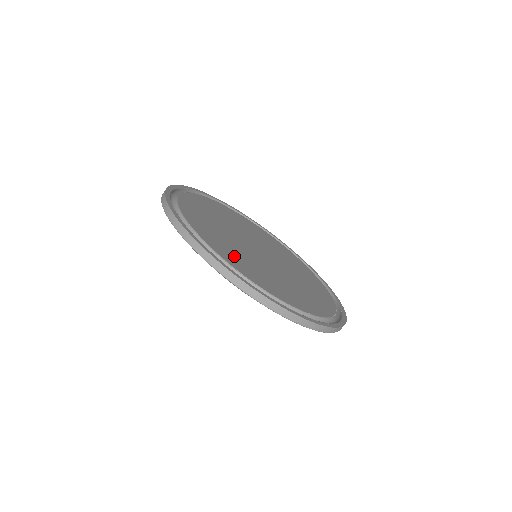
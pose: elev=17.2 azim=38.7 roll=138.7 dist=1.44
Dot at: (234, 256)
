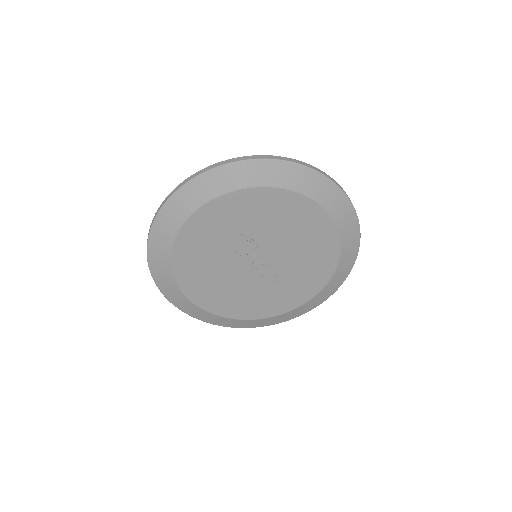
Dot at: occluded
